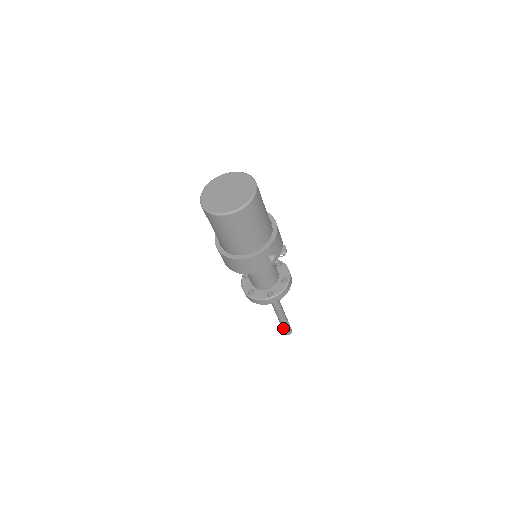
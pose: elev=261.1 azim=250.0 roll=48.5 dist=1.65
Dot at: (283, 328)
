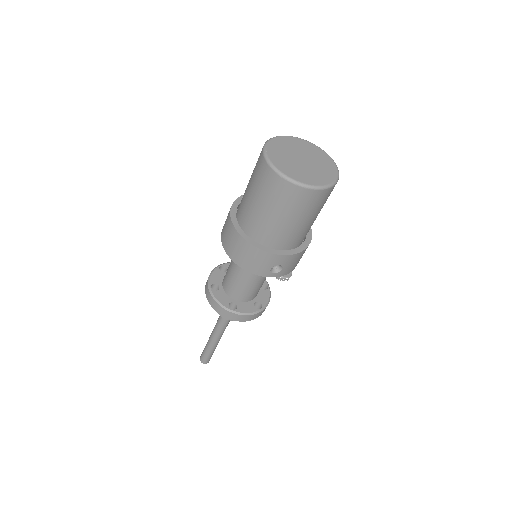
Dot at: (204, 352)
